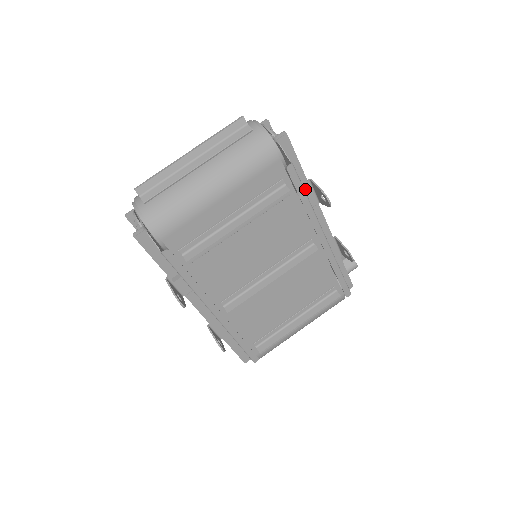
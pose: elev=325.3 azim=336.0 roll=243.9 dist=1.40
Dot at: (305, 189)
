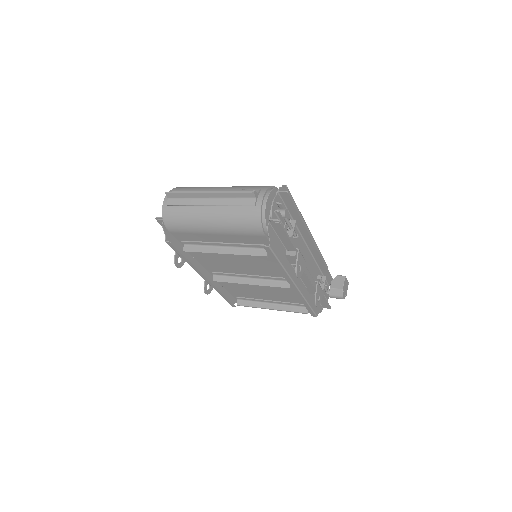
Dot at: (291, 253)
